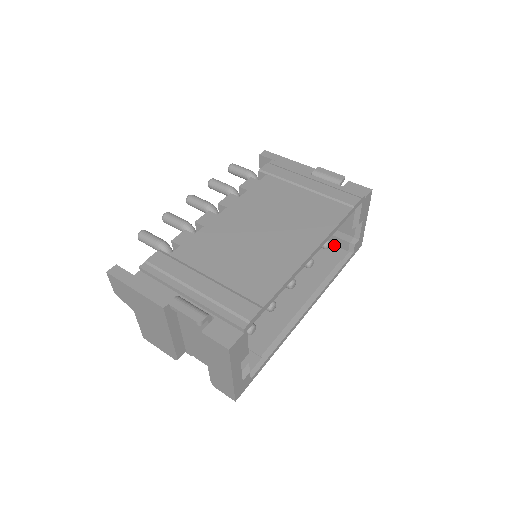
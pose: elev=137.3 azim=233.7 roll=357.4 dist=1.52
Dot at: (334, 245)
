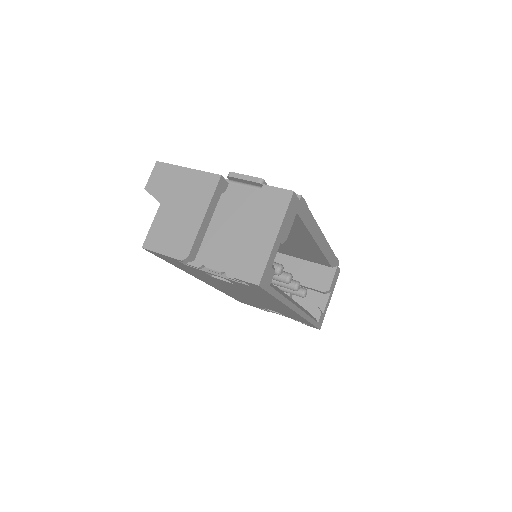
Dot at: occluded
